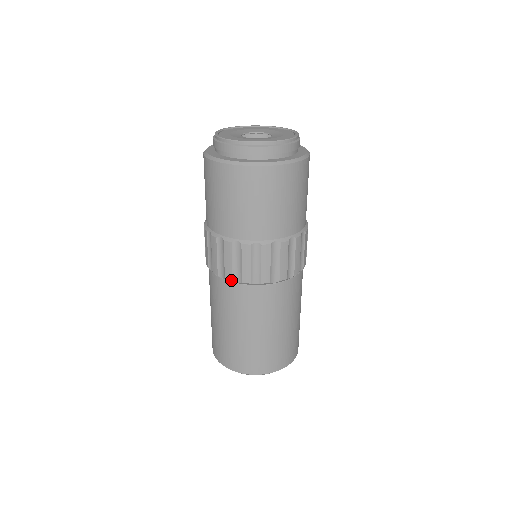
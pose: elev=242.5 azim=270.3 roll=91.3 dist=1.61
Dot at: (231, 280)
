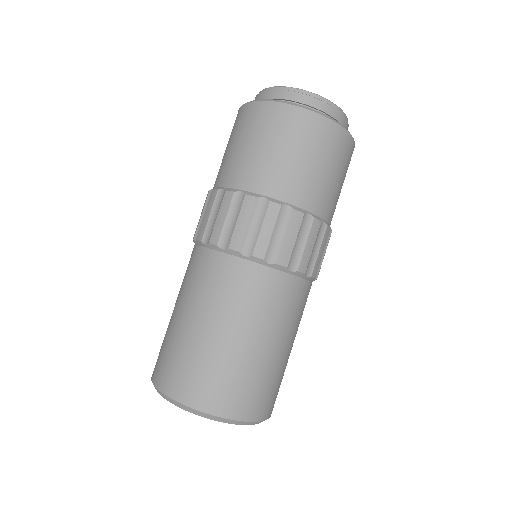
Dot at: (237, 250)
